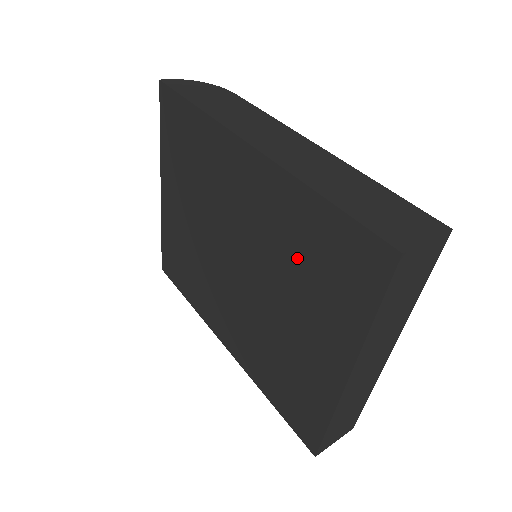
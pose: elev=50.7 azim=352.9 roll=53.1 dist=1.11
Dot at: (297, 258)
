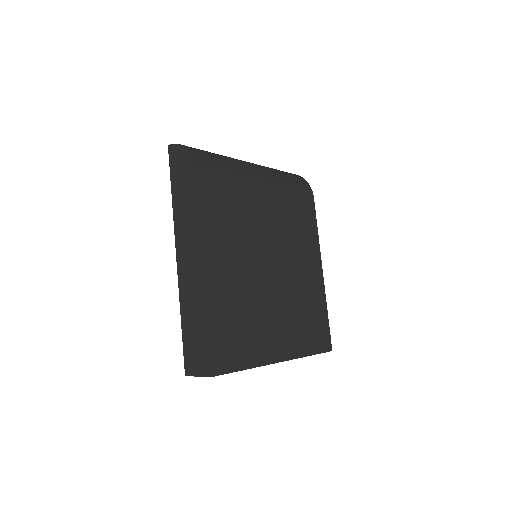
Dot at: occluded
